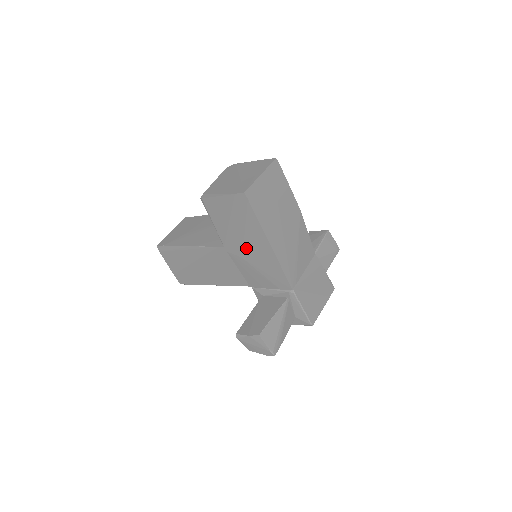
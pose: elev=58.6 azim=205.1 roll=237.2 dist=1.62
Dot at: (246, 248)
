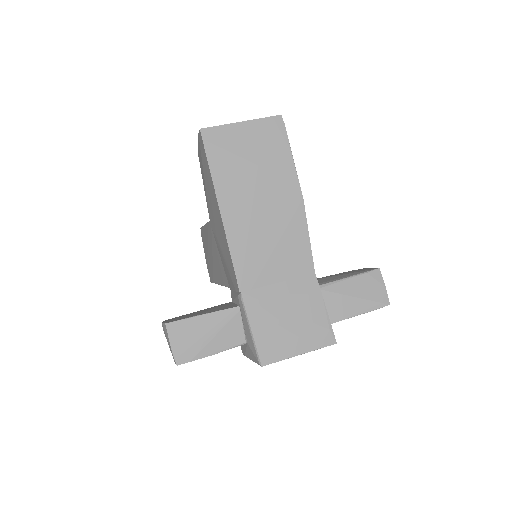
Dot at: (215, 220)
